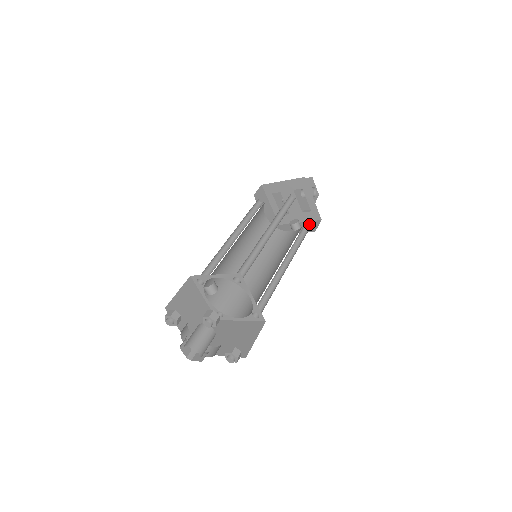
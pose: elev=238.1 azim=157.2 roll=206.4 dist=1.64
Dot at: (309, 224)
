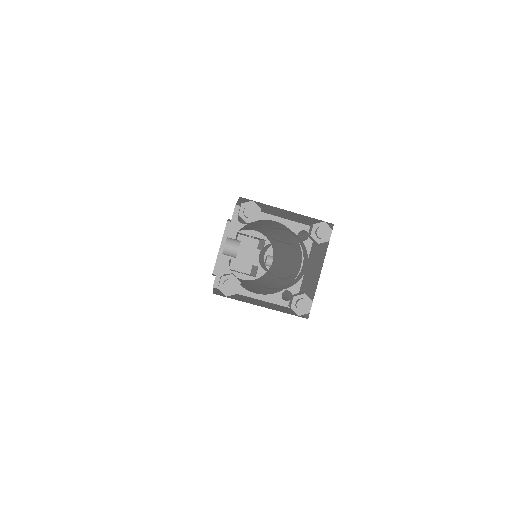
Dot at: occluded
